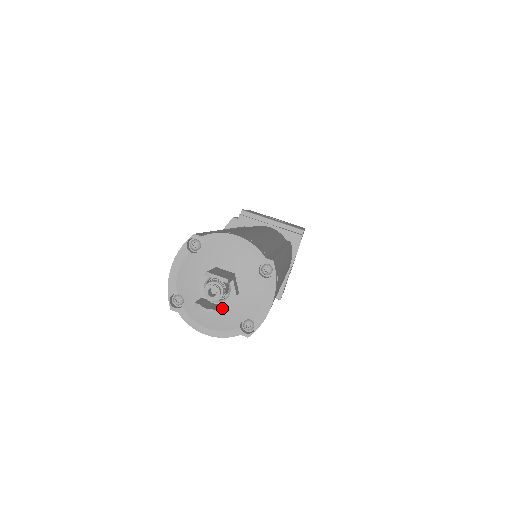
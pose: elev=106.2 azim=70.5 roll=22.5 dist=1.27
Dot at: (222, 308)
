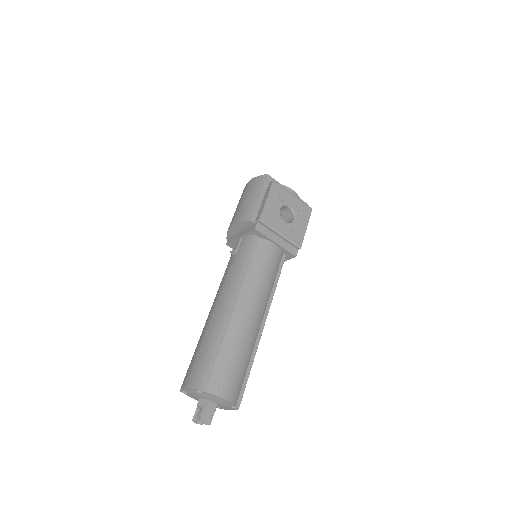
Dot at: occluded
